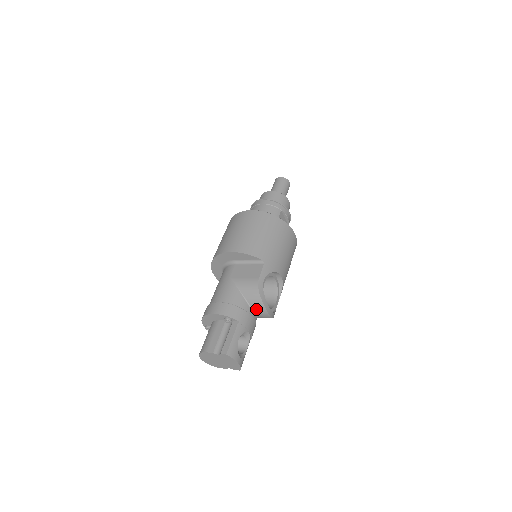
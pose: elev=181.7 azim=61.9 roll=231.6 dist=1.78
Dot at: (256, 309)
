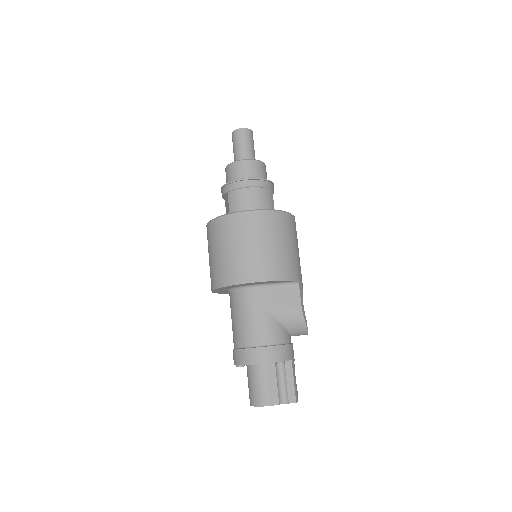
Dot at: (296, 335)
